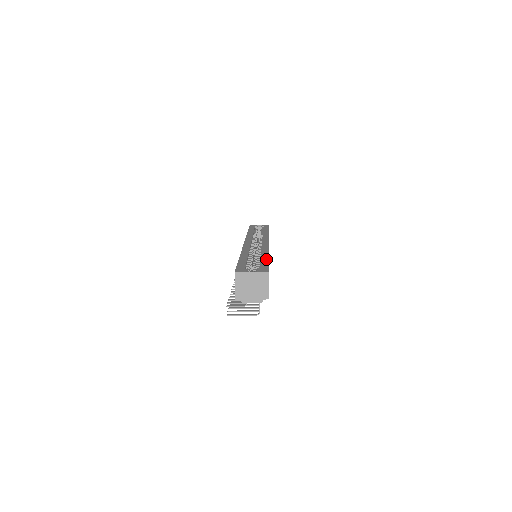
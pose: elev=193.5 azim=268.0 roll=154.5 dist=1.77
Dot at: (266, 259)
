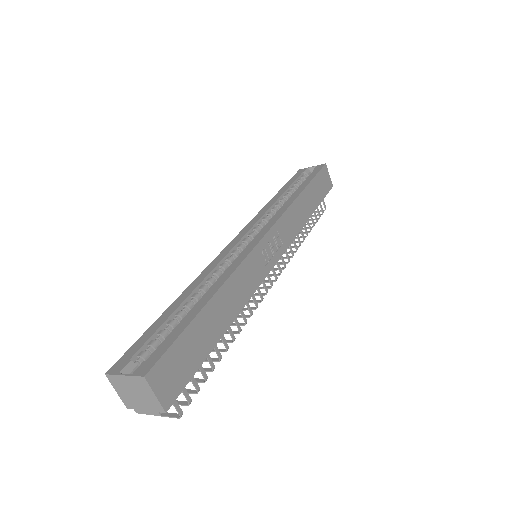
Dot at: (193, 314)
